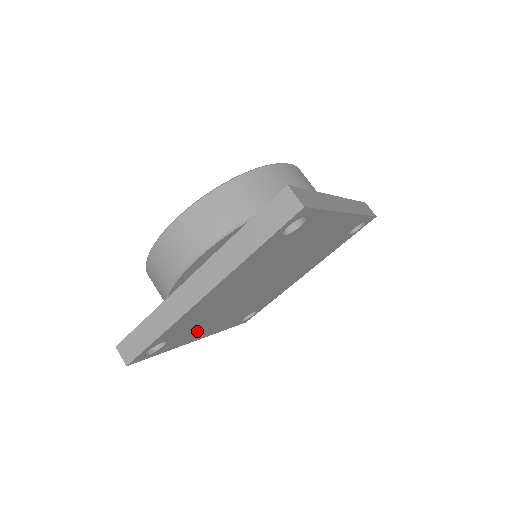
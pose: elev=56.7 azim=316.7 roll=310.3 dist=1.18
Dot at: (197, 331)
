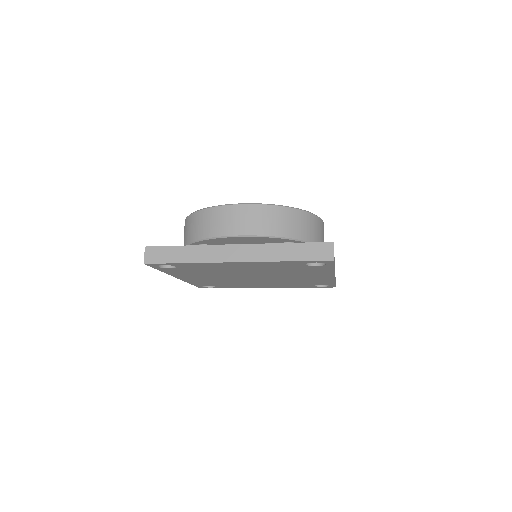
Dot at: (189, 274)
